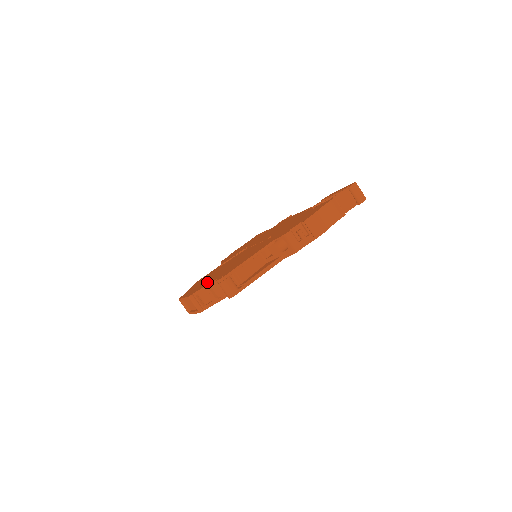
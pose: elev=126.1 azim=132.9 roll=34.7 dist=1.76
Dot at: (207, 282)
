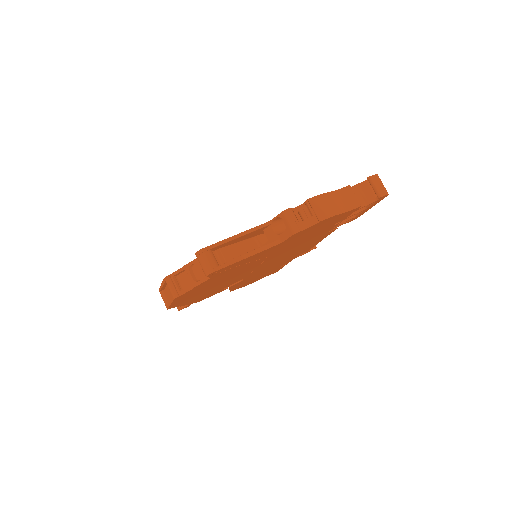
Dot at: occluded
